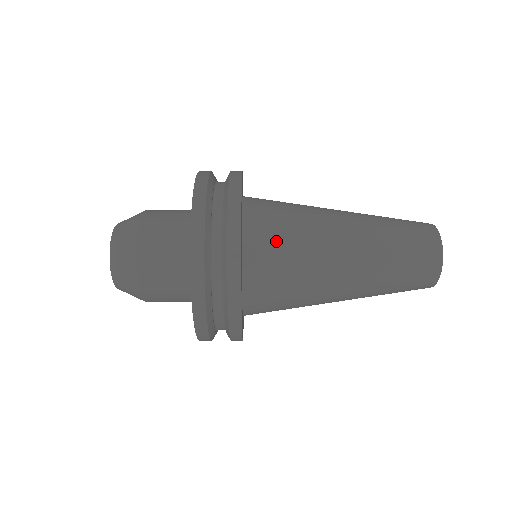
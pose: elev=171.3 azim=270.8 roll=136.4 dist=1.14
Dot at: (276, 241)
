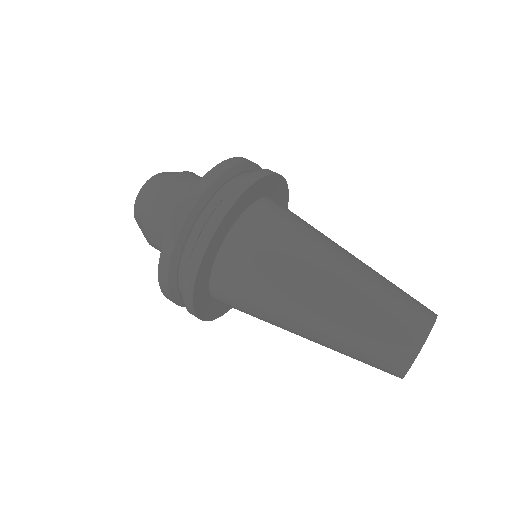
Dot at: (240, 310)
